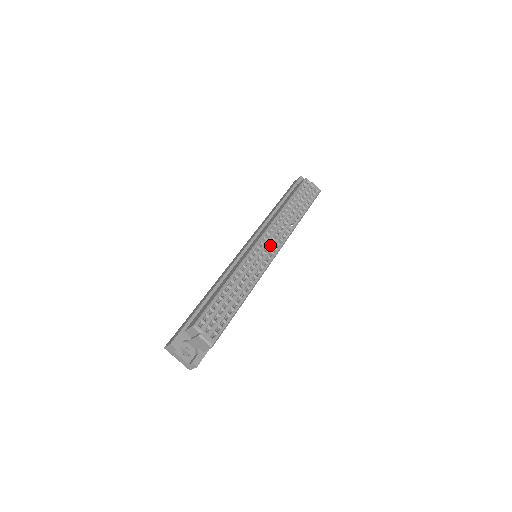
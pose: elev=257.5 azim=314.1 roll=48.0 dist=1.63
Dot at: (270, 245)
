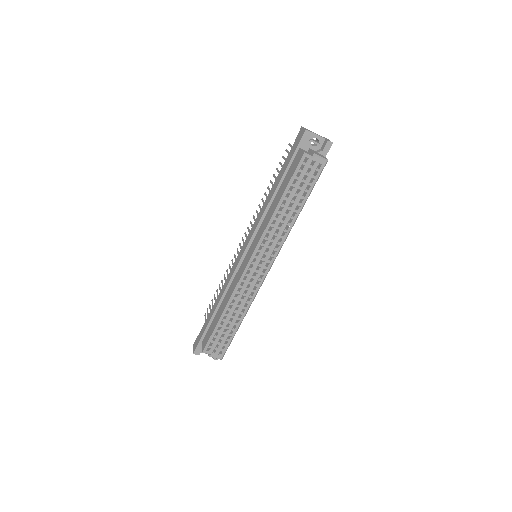
Dot at: (262, 262)
